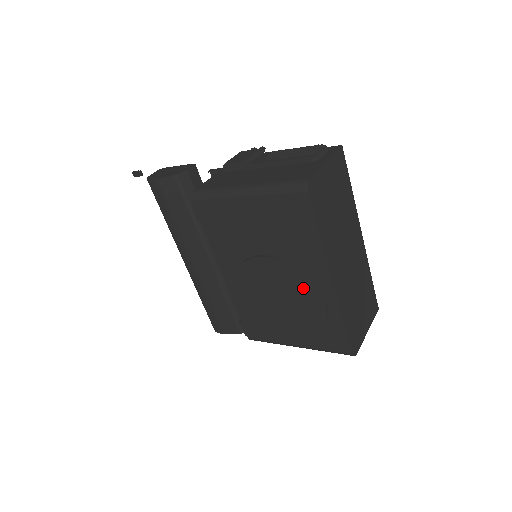
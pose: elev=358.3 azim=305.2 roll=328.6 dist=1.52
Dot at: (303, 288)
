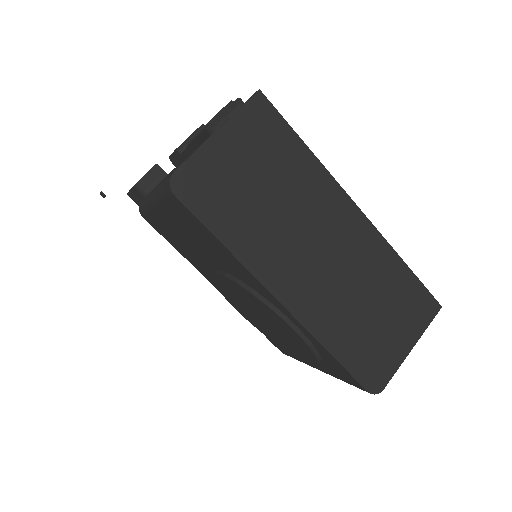
Dot at: (264, 309)
